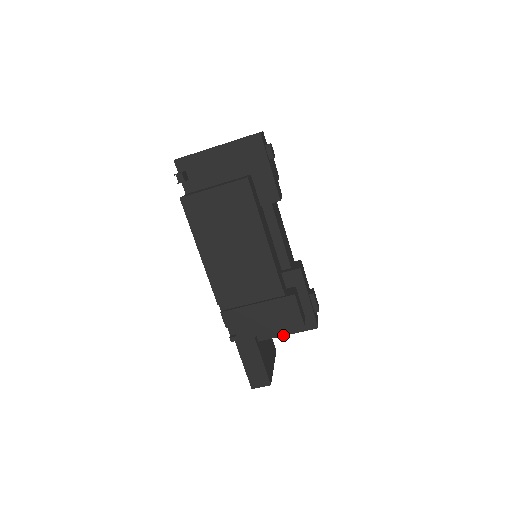
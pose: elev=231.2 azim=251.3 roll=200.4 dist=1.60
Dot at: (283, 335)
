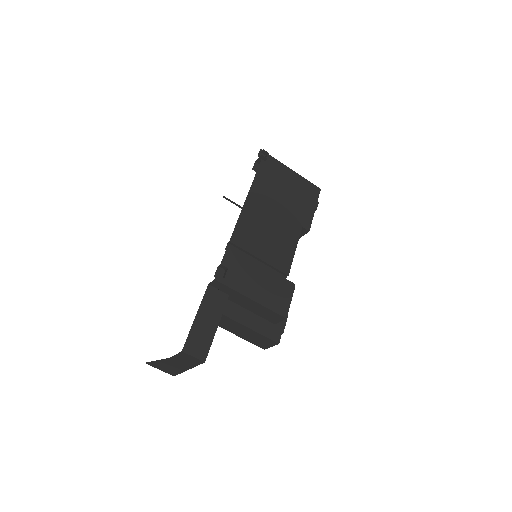
Dot at: (246, 325)
